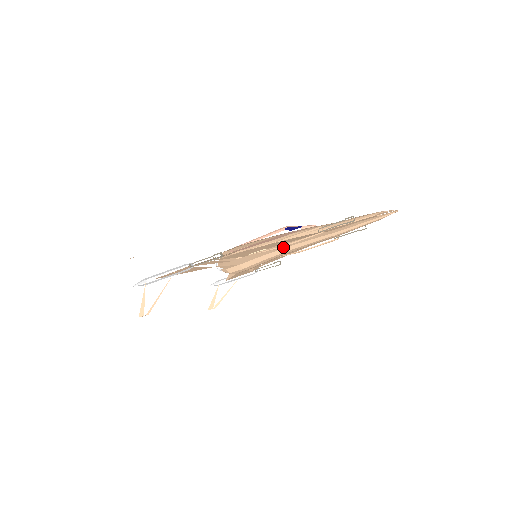
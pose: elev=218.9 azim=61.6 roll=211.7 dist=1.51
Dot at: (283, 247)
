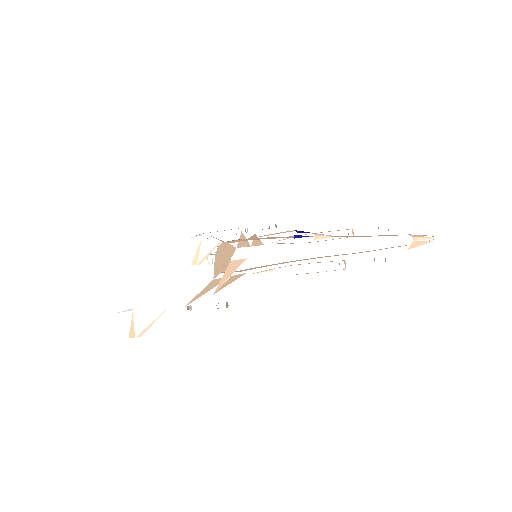
Dot at: (292, 261)
